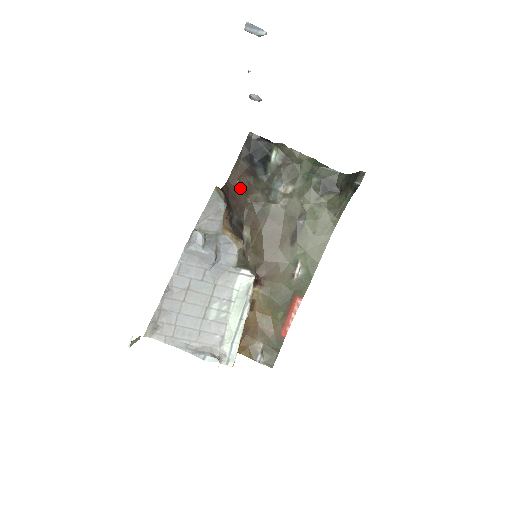
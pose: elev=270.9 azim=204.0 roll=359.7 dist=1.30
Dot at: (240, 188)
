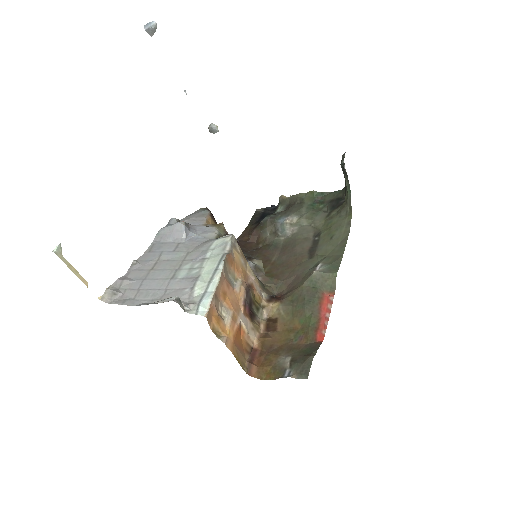
Dot at: (251, 241)
